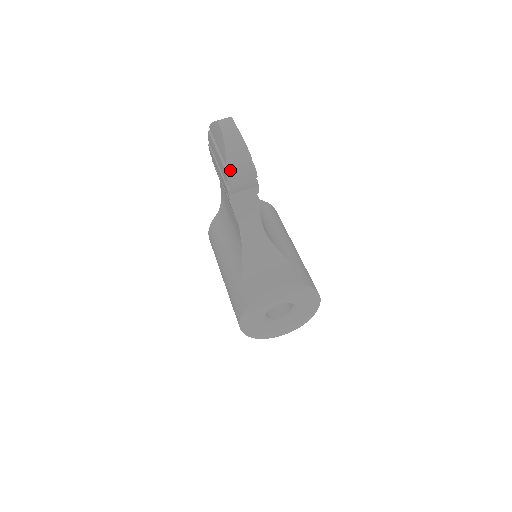
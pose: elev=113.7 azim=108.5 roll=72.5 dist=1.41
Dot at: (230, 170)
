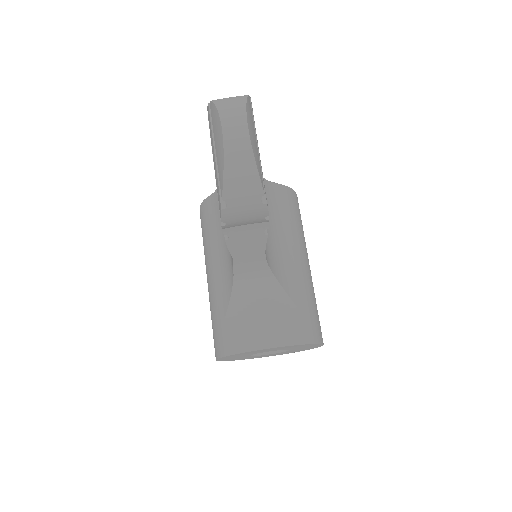
Dot at: (227, 206)
